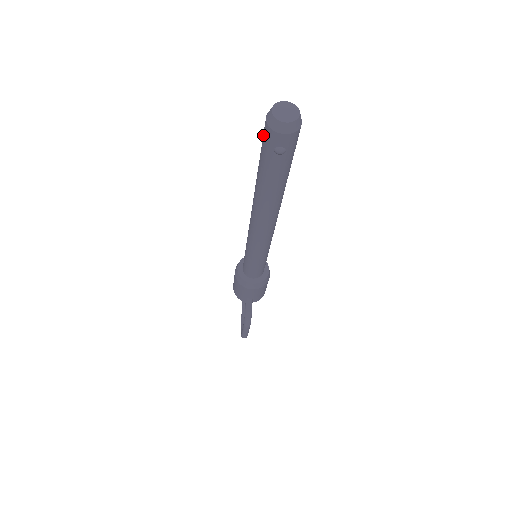
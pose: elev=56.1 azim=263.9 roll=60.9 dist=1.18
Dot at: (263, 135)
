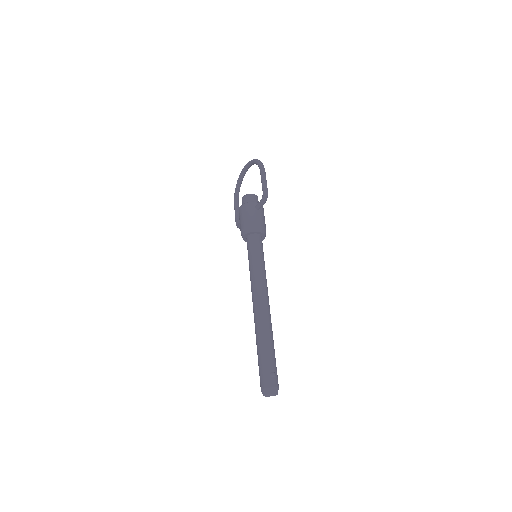
Dot at: (260, 378)
